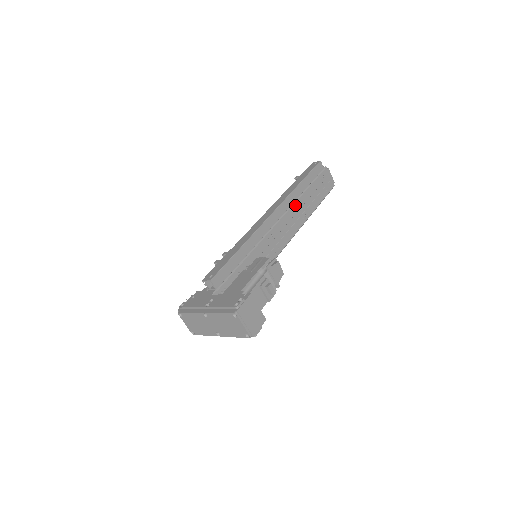
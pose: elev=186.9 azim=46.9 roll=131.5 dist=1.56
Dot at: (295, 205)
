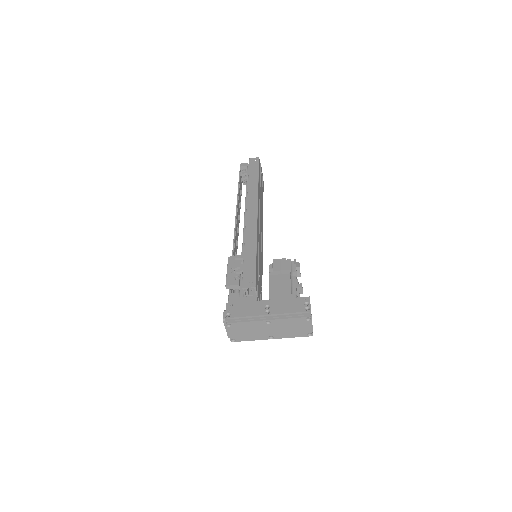
Dot at: (260, 203)
